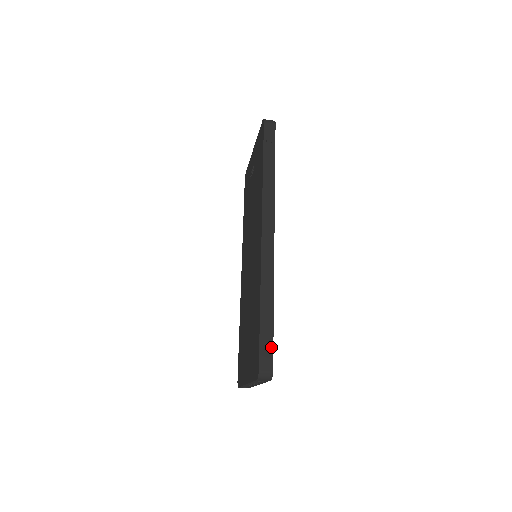
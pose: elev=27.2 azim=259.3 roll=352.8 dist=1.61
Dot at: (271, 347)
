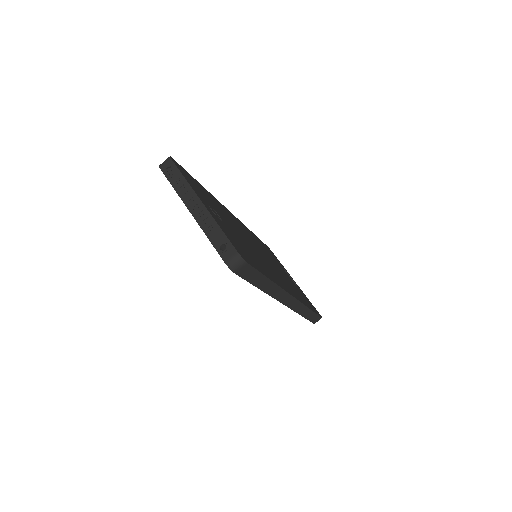
Dot at: occluded
